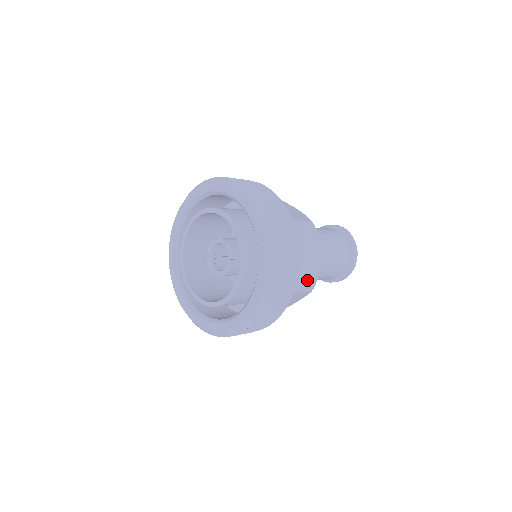
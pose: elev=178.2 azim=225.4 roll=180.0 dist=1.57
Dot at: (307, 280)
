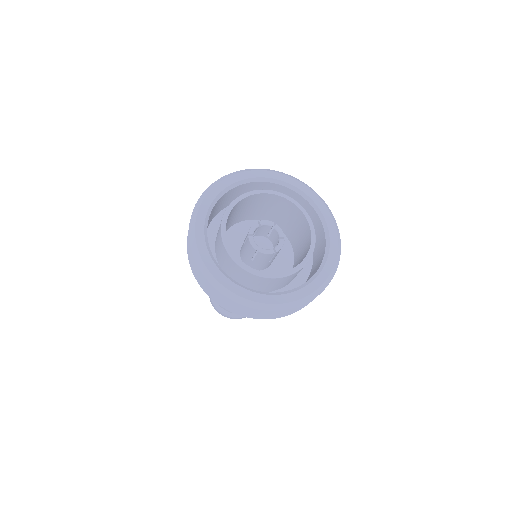
Dot at: occluded
